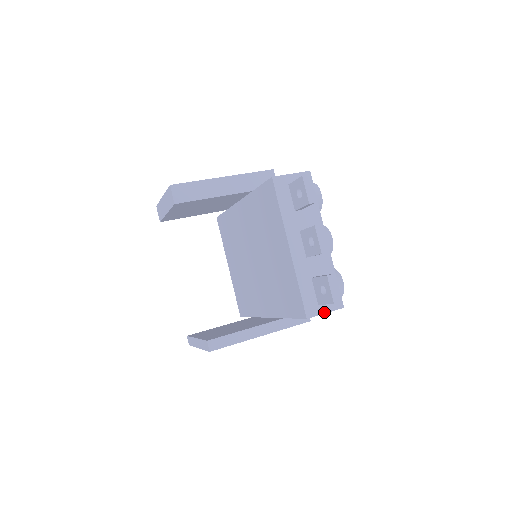
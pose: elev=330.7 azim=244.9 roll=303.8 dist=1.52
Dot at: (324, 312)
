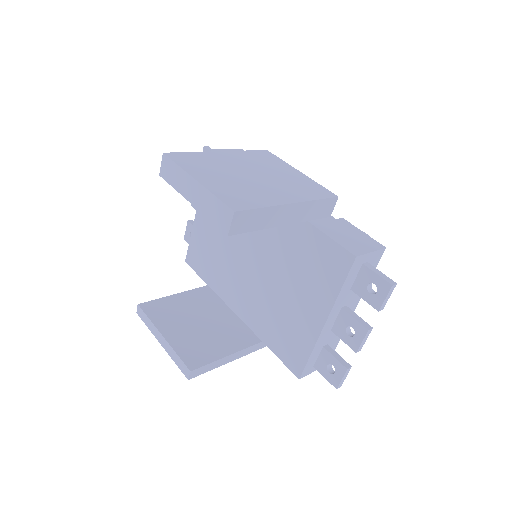
Dot at: (313, 371)
